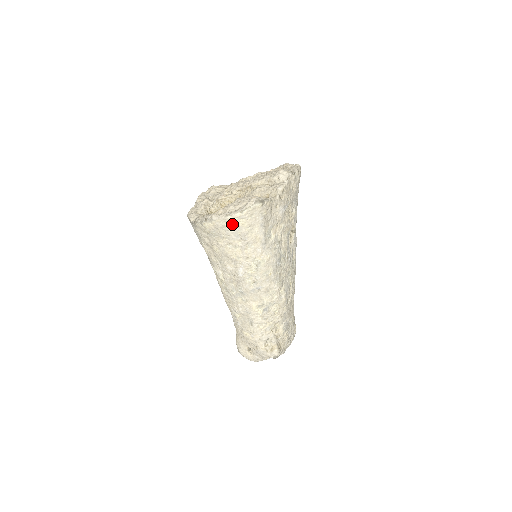
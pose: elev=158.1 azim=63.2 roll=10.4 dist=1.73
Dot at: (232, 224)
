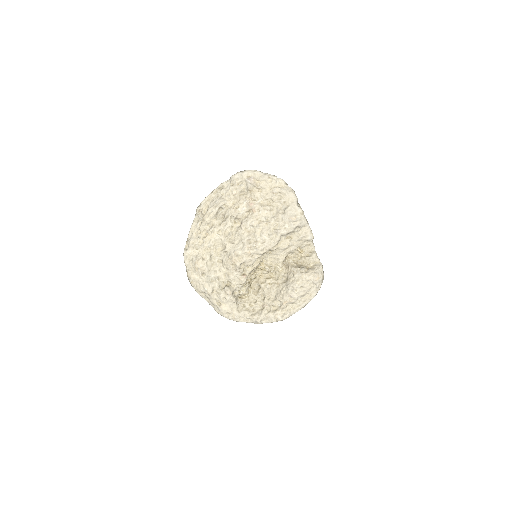
Dot at: occluded
